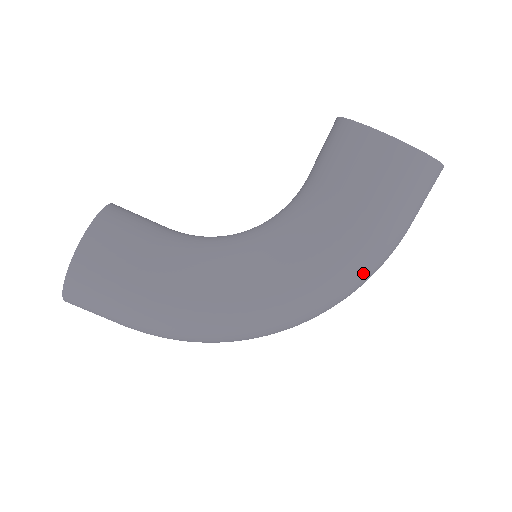
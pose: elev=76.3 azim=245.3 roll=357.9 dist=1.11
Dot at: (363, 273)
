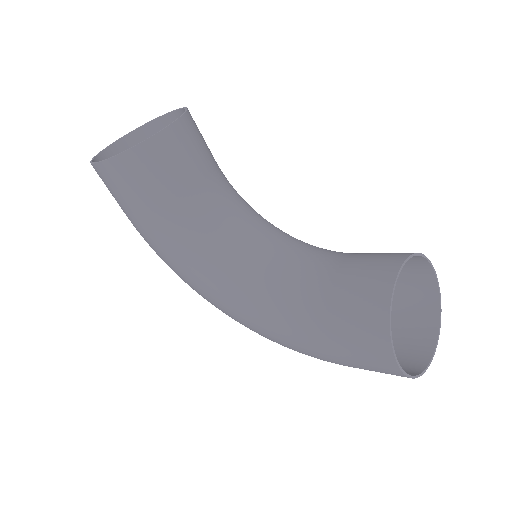
Dot at: occluded
